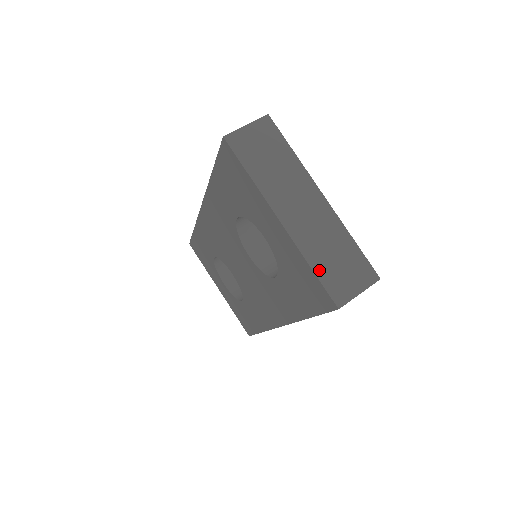
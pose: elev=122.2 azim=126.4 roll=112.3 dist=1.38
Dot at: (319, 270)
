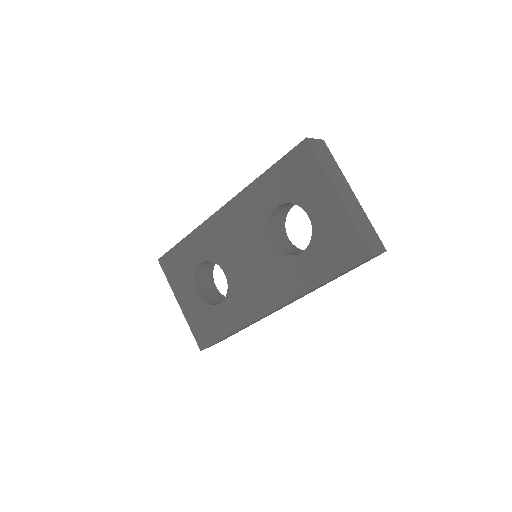
Dot at: (361, 231)
